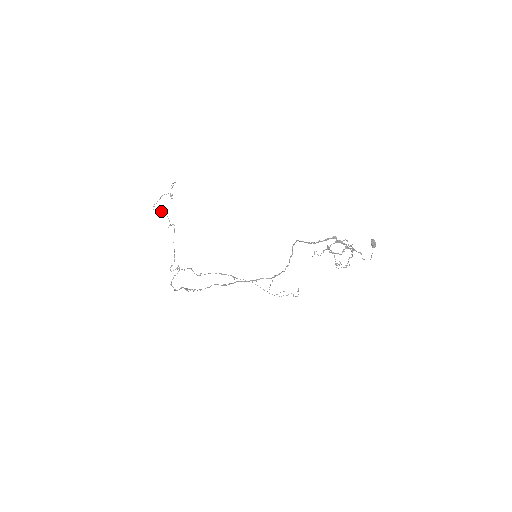
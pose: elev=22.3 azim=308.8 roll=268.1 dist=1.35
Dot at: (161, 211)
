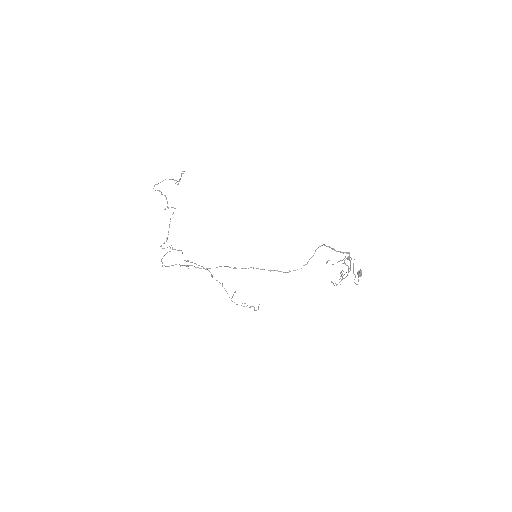
Dot at: (161, 192)
